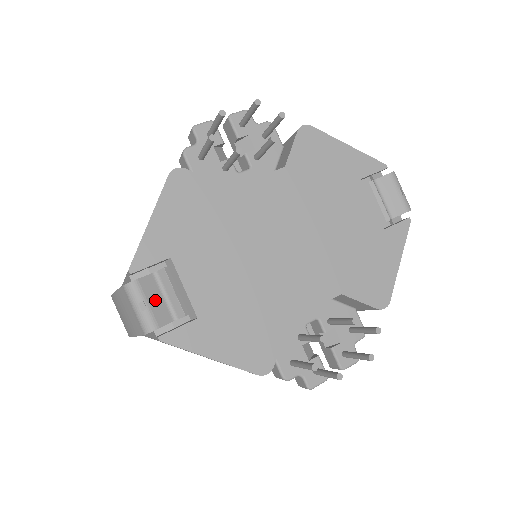
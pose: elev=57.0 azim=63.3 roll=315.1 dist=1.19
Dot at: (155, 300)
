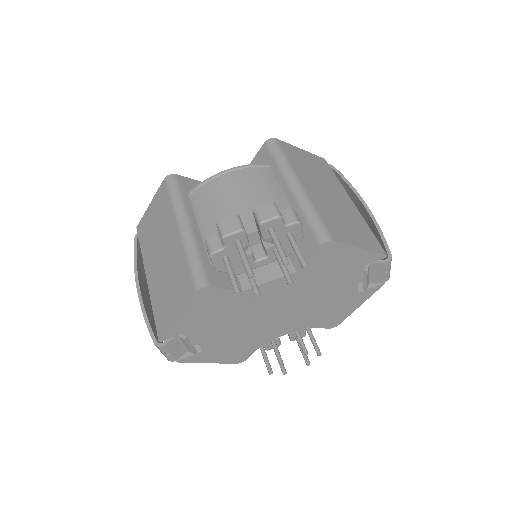
Dot at: (176, 349)
